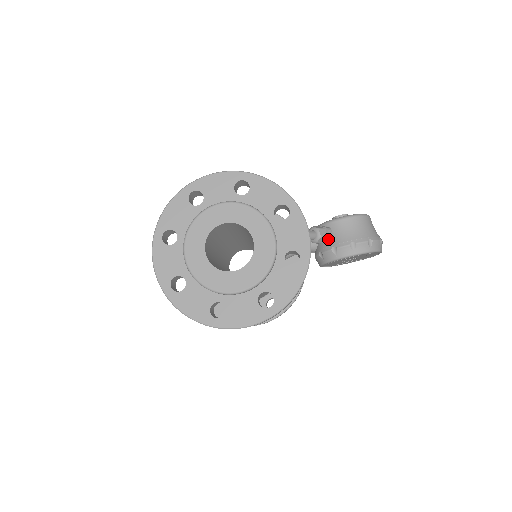
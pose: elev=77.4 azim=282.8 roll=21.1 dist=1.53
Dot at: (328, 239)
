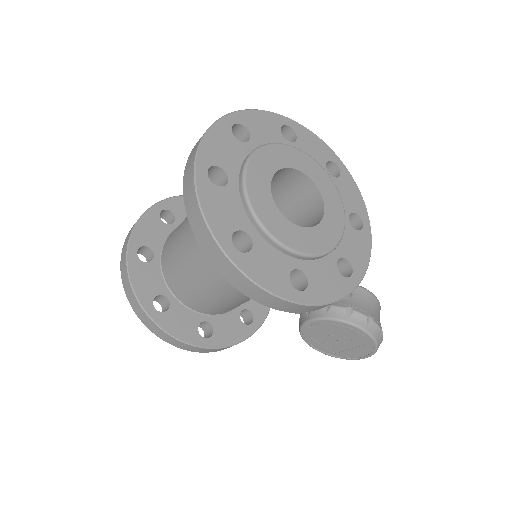
Dot at: (346, 297)
